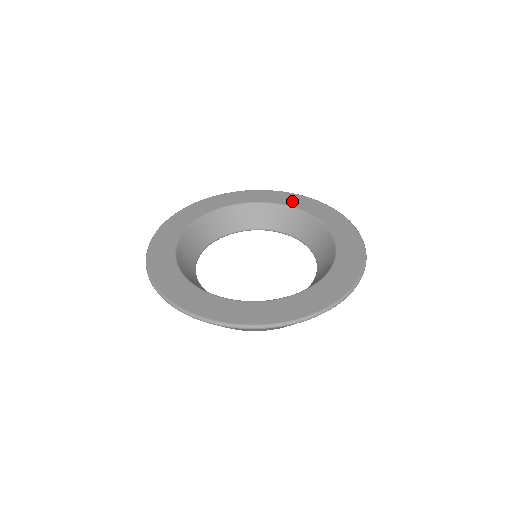
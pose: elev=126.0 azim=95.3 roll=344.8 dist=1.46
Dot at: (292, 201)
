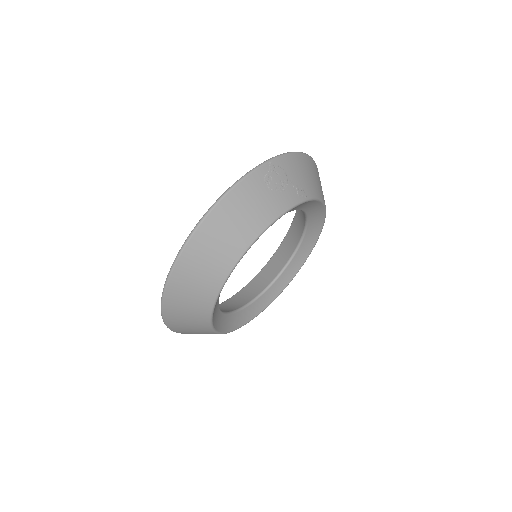
Dot at: occluded
